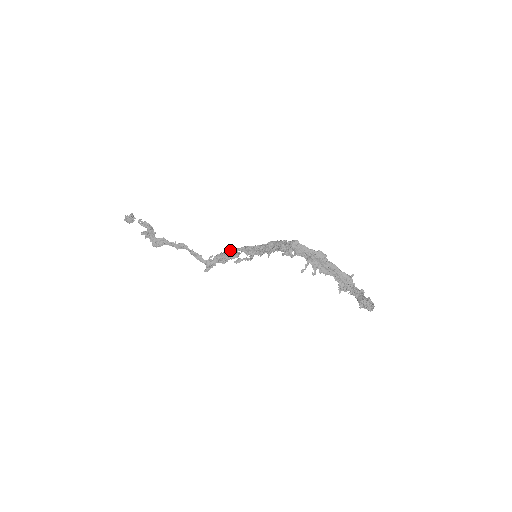
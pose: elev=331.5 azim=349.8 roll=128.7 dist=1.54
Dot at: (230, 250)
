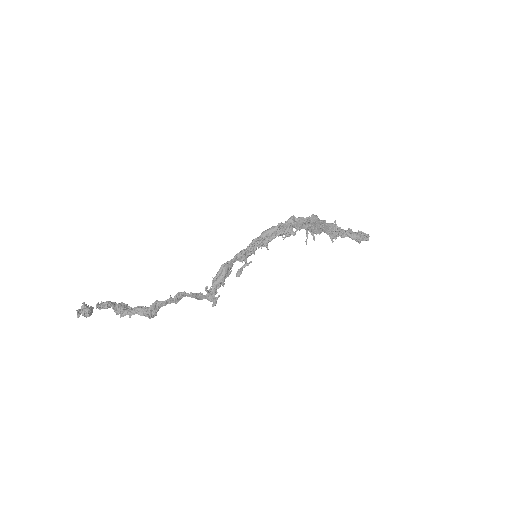
Dot at: (226, 267)
